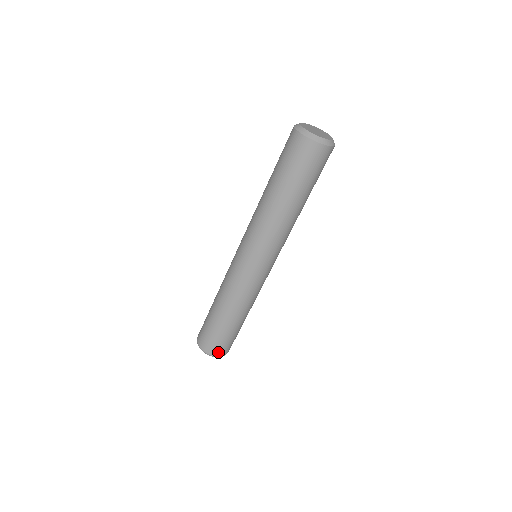
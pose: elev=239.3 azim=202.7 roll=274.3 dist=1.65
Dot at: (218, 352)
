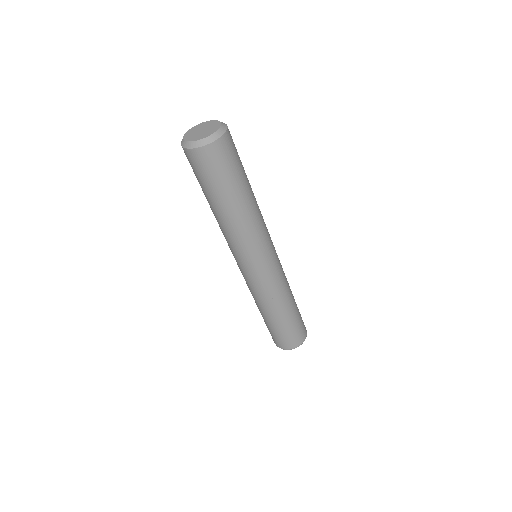
Dot at: (294, 344)
